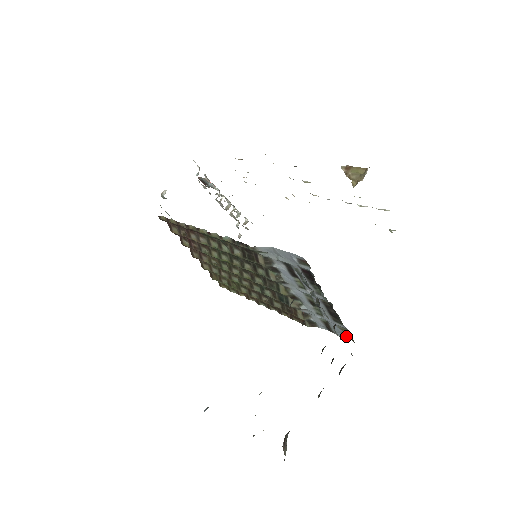
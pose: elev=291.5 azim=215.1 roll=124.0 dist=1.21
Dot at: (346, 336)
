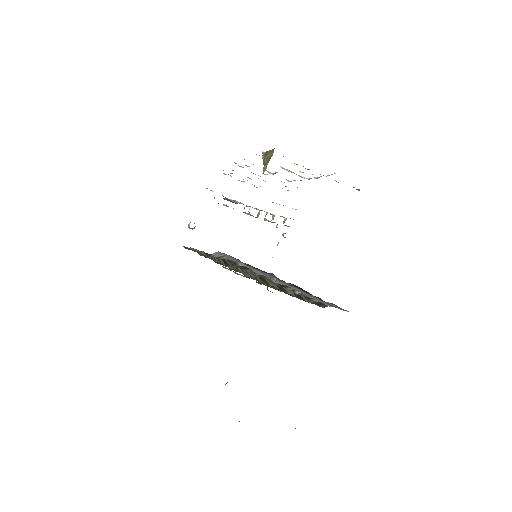
Dot at: occluded
